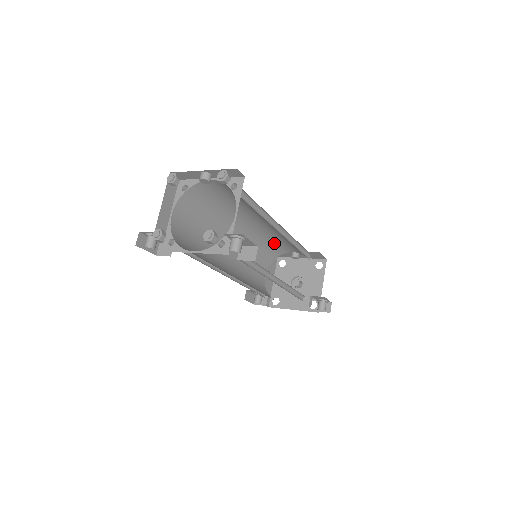
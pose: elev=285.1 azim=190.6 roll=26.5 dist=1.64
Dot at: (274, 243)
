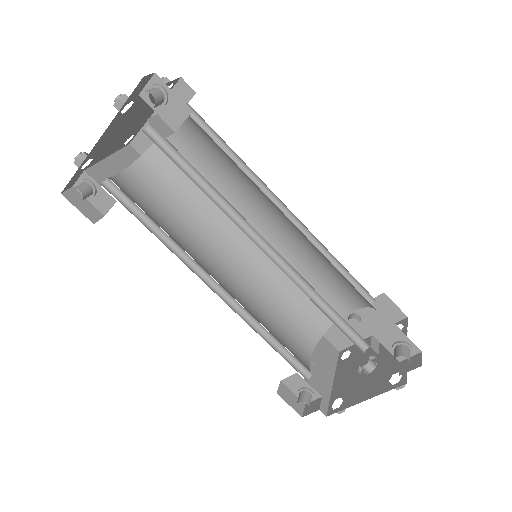
Dot at: occluded
